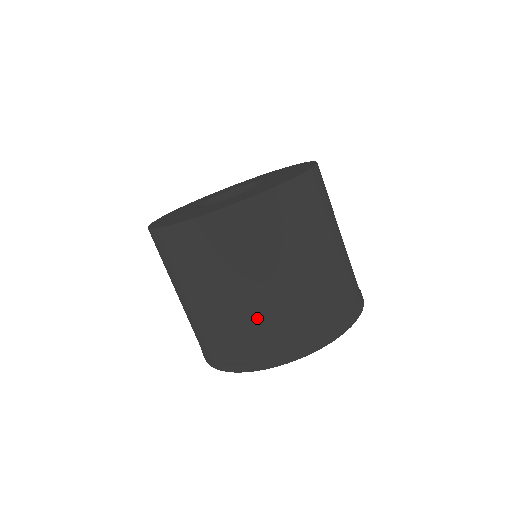
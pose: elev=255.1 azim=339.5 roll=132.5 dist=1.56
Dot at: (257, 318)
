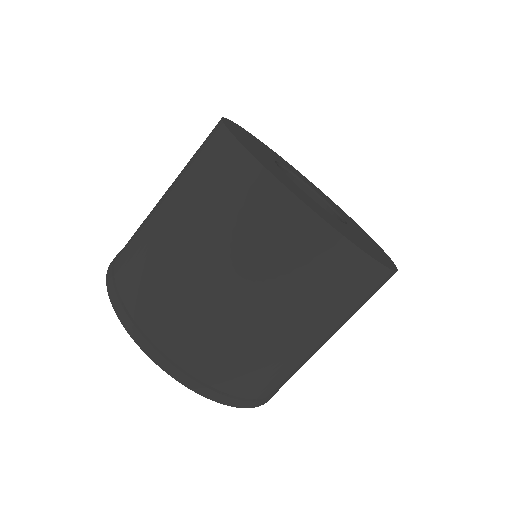
Dot at: (145, 240)
